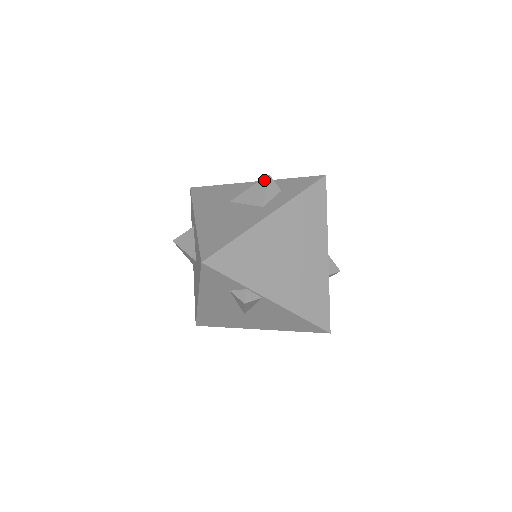
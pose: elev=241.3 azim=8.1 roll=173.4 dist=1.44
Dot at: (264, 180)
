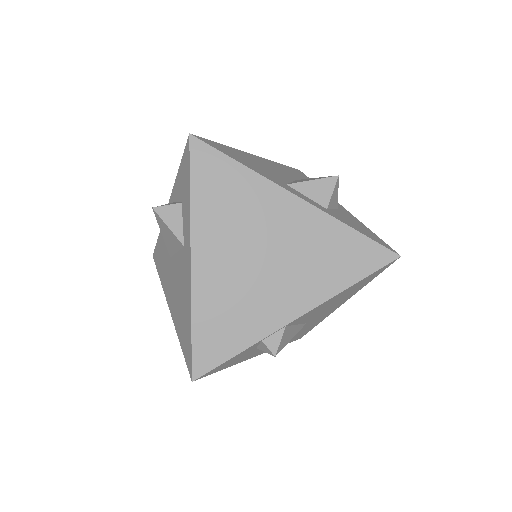
Dot at: (156, 217)
